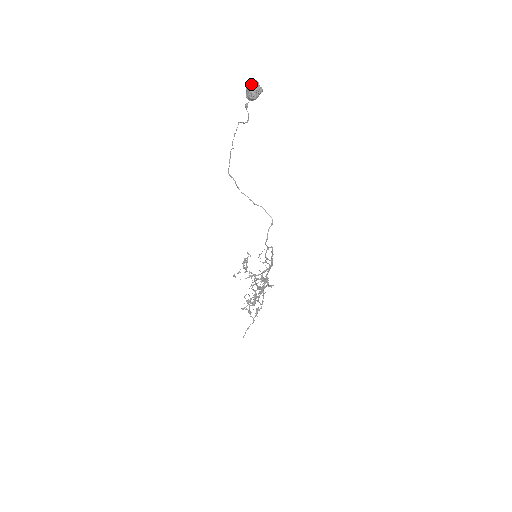
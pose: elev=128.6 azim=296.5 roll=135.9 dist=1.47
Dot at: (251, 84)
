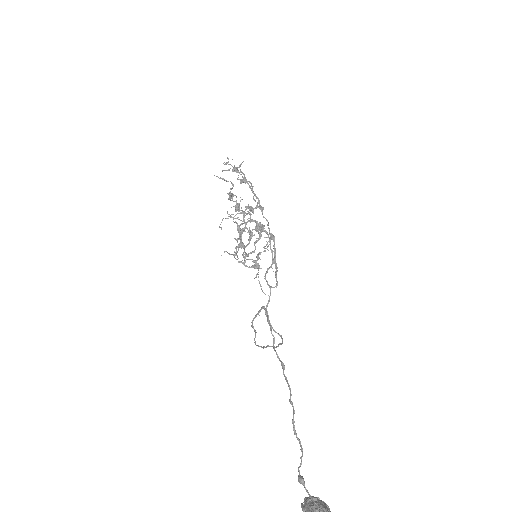
Dot at: out of frame
